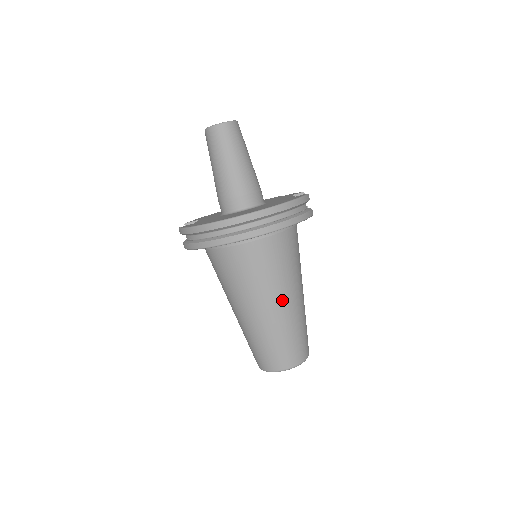
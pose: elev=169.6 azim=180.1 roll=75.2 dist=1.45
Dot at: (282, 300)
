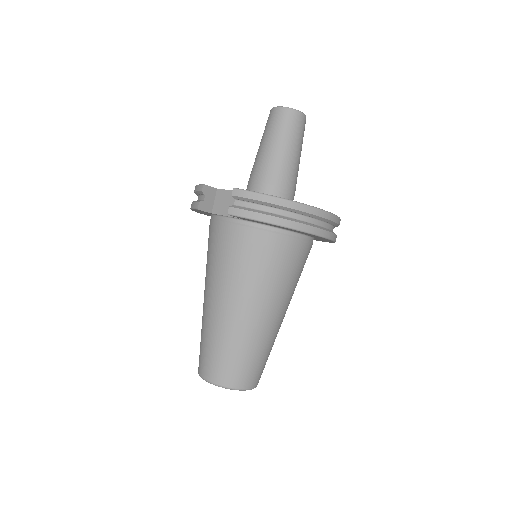
Dot at: (285, 311)
